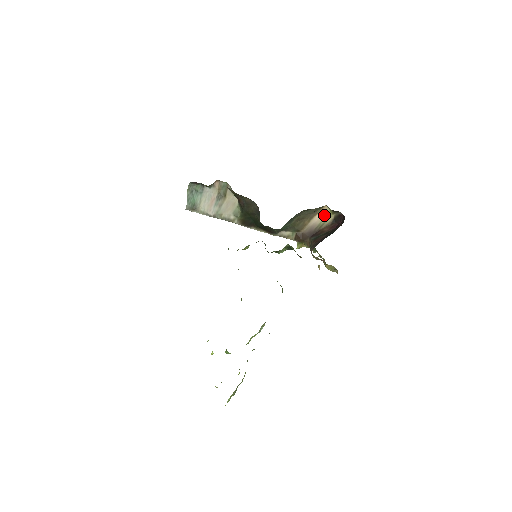
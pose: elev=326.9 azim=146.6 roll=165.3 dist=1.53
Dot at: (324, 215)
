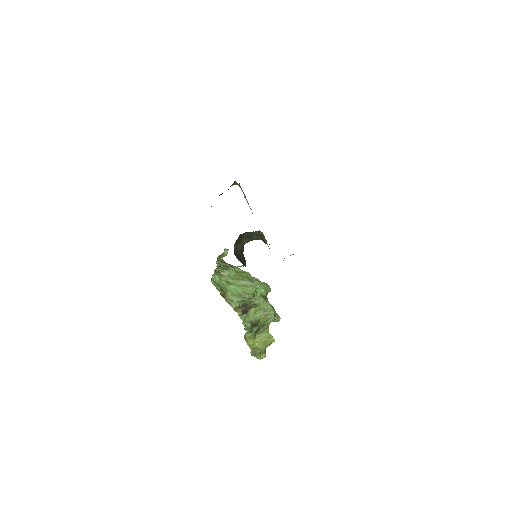
Dot at: occluded
